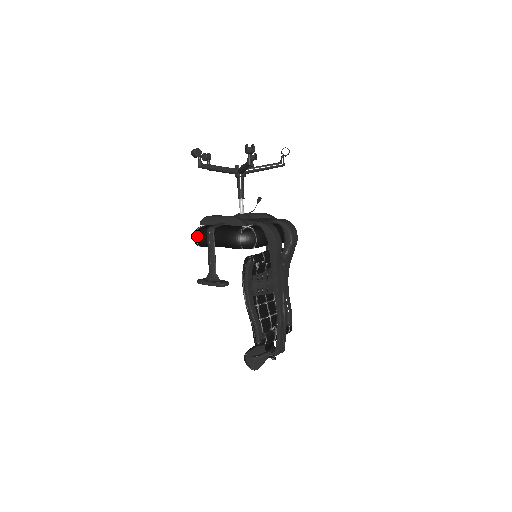
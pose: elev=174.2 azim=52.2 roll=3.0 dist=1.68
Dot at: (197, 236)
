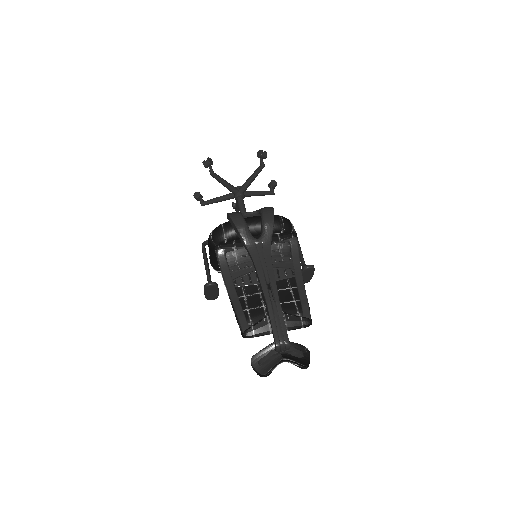
Dot at: occluded
